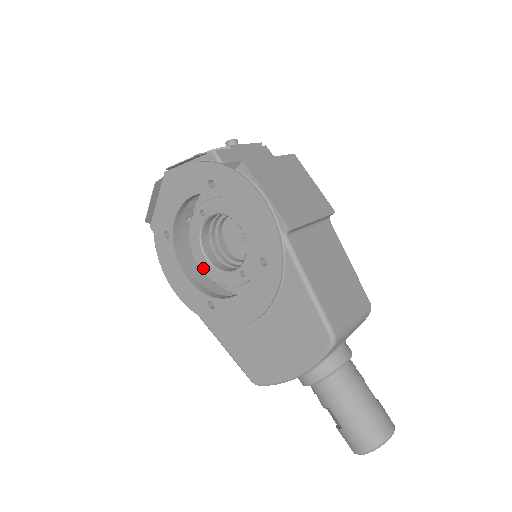
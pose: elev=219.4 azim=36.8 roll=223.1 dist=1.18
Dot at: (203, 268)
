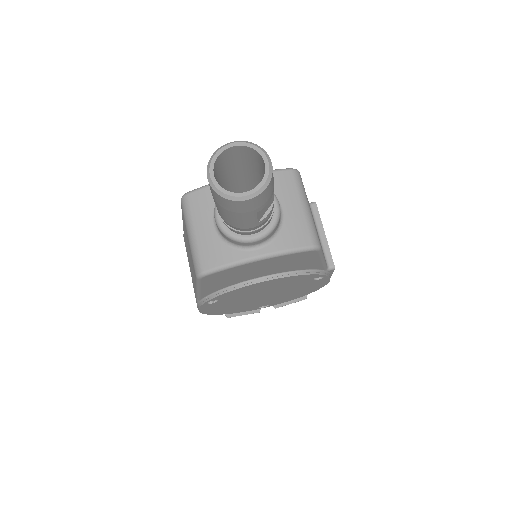
Dot at: occluded
